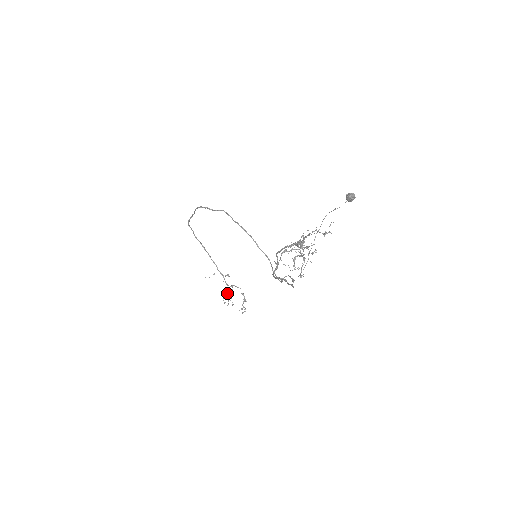
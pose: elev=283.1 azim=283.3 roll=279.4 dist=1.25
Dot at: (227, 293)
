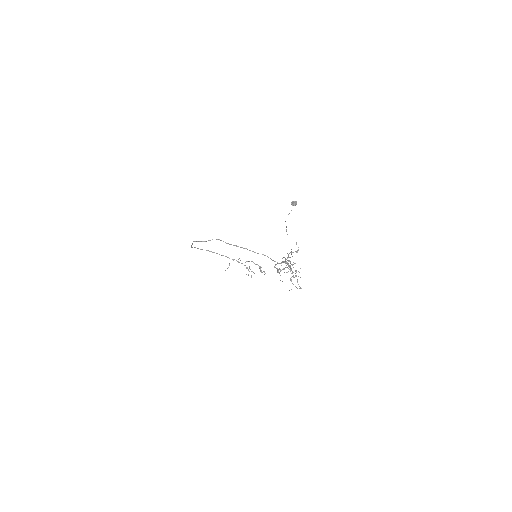
Dot at: occluded
